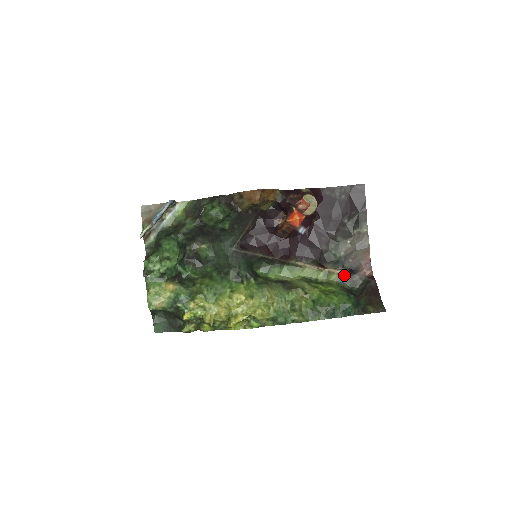
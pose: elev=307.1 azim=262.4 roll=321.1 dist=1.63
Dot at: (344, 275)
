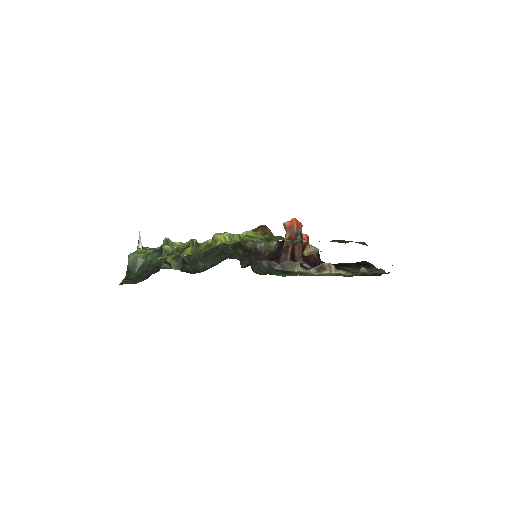
Dot at: (359, 274)
